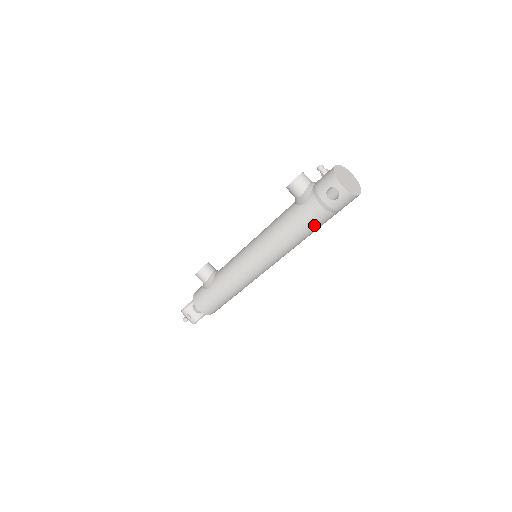
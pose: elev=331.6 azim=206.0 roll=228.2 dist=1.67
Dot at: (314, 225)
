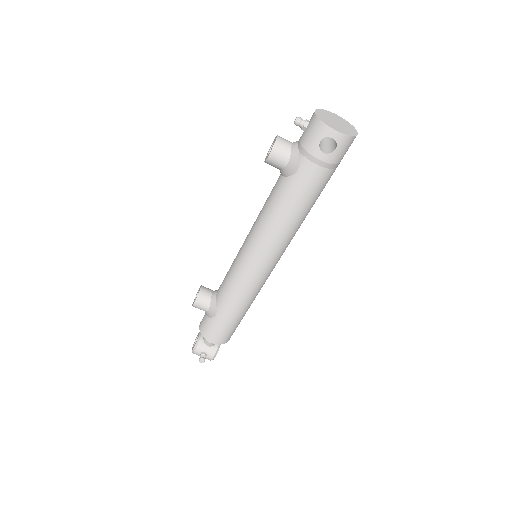
Dot at: (316, 192)
